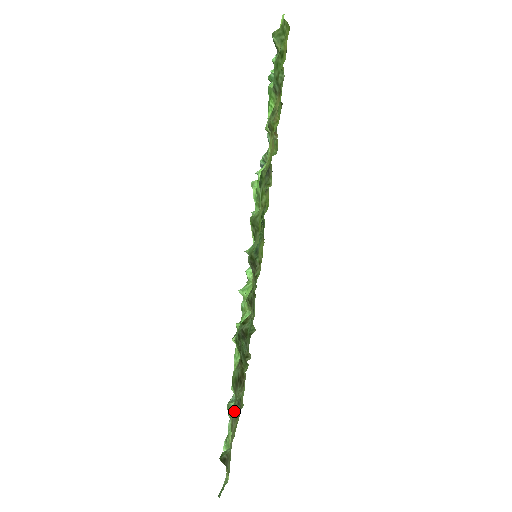
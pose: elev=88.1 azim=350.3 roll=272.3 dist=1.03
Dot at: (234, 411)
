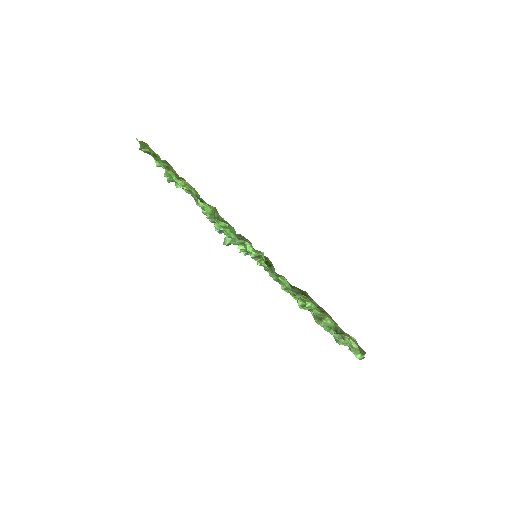
Dot at: occluded
